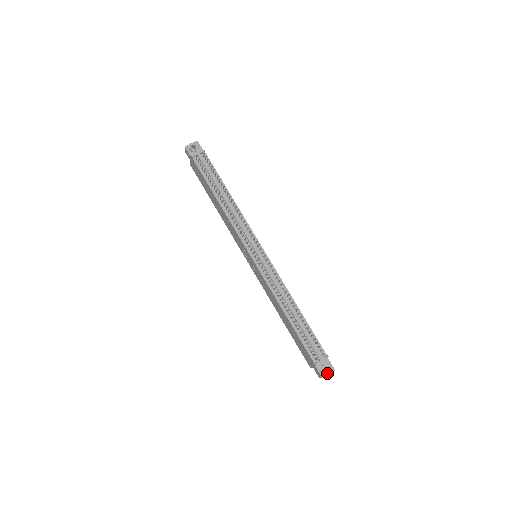
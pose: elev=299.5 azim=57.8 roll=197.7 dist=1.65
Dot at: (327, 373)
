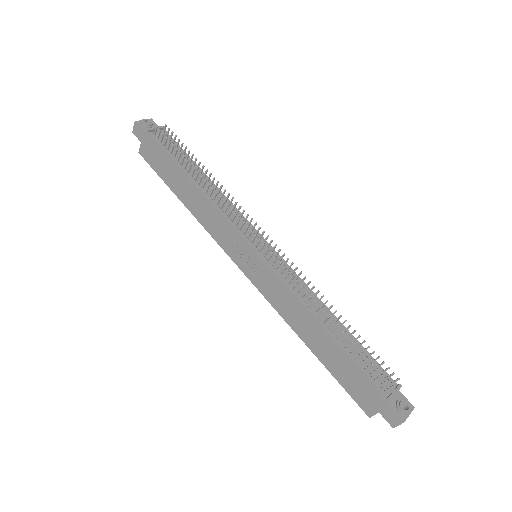
Dot at: (407, 412)
